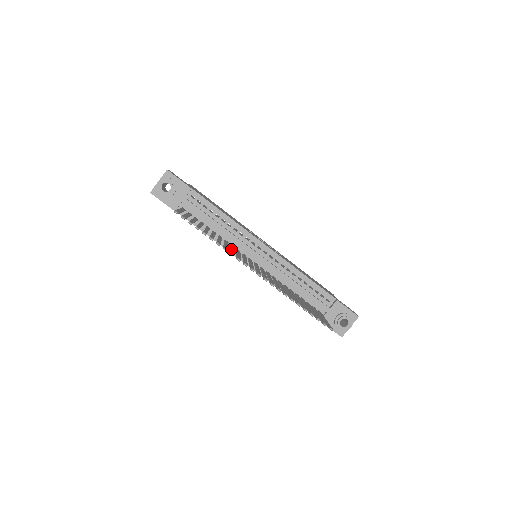
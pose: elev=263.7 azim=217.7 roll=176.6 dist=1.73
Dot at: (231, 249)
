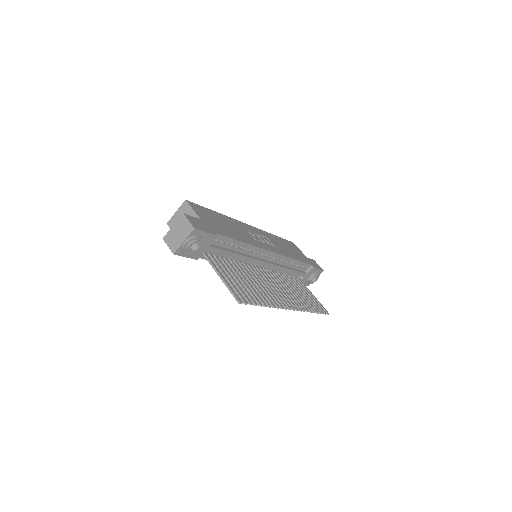
Dot at: (264, 290)
